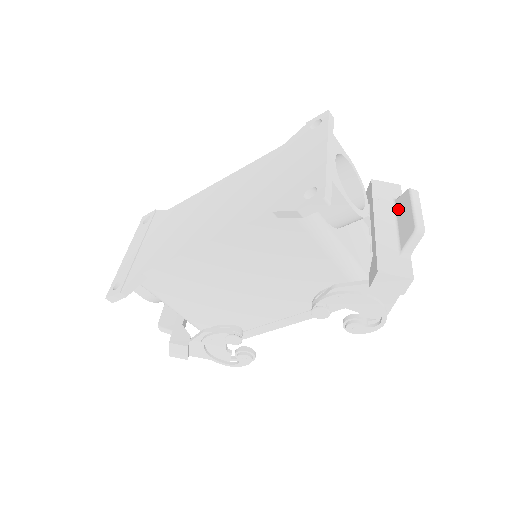
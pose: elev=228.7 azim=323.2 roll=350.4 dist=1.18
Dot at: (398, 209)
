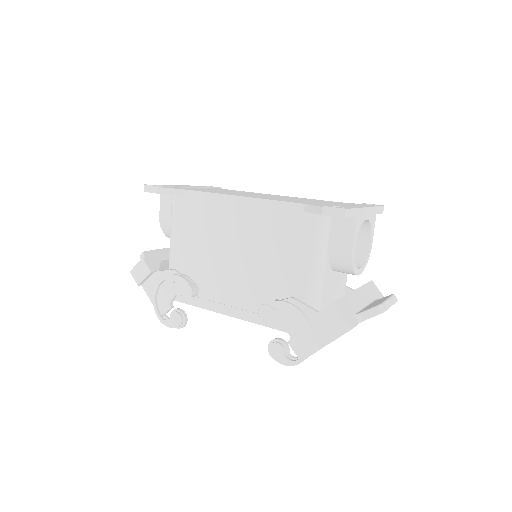
Dot at: (375, 301)
